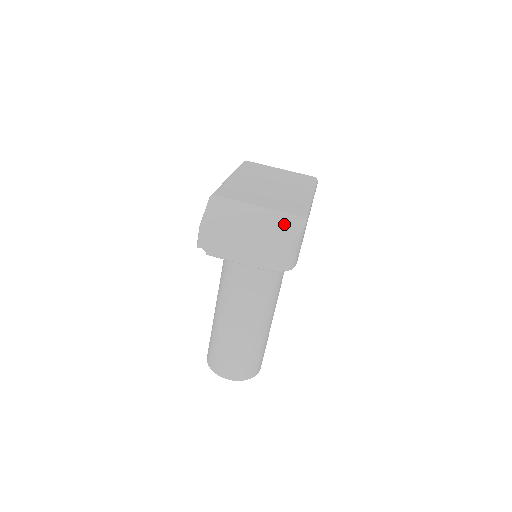
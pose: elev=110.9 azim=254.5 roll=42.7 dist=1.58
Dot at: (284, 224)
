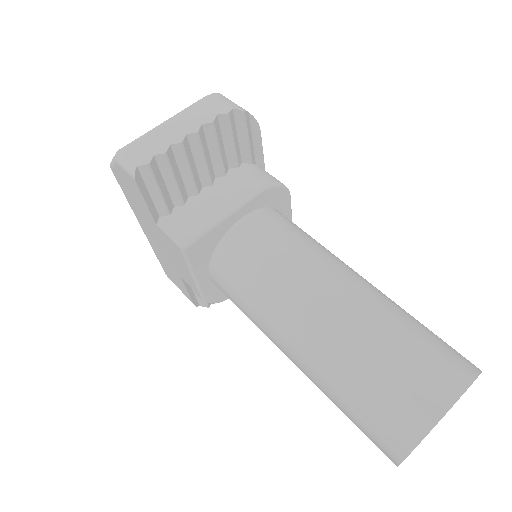
Dot at: occluded
